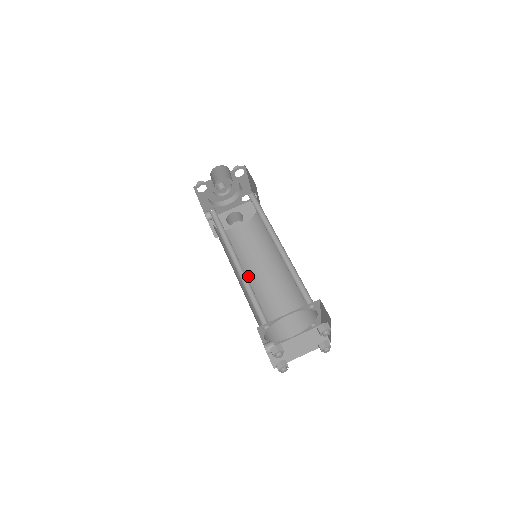
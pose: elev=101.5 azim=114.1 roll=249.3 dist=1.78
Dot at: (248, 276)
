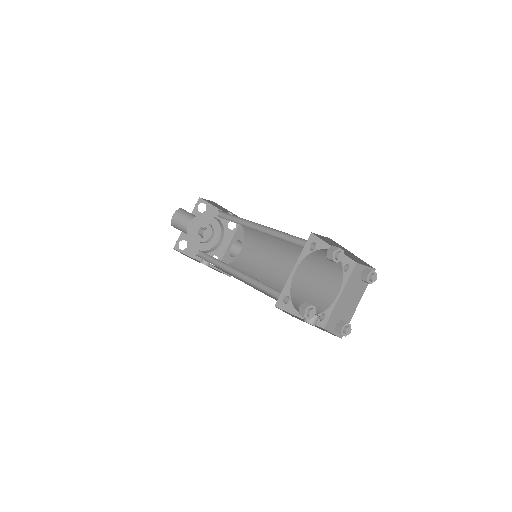
Dot at: (268, 280)
